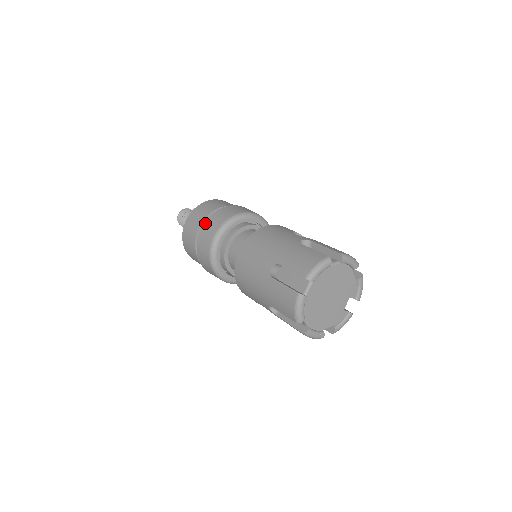
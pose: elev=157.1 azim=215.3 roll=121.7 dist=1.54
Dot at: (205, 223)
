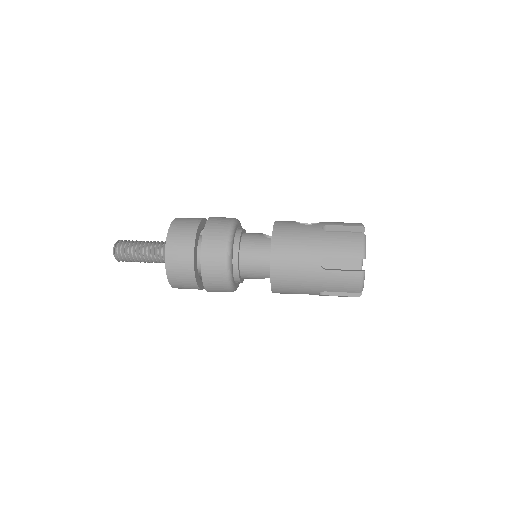
Dot at: (202, 251)
